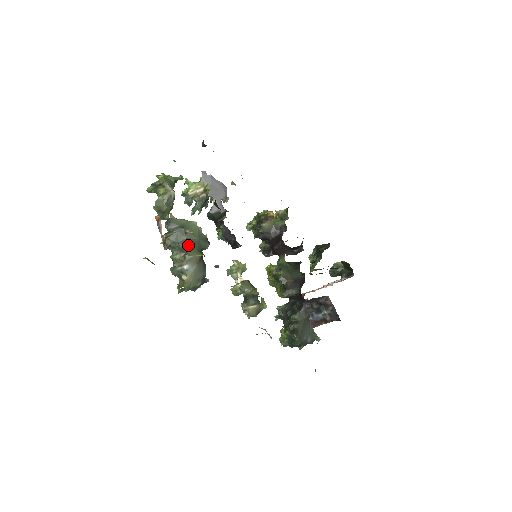
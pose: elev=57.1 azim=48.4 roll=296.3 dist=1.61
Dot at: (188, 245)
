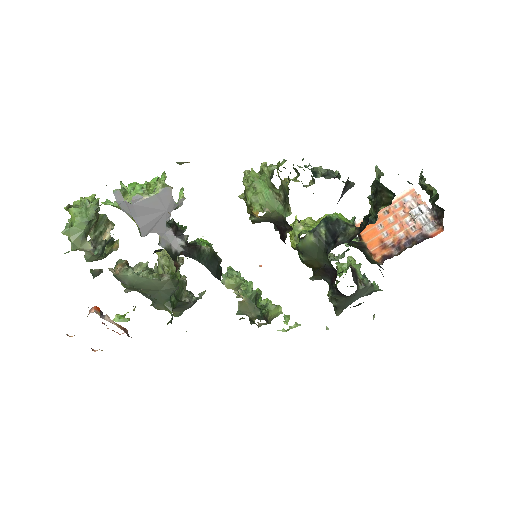
Dot at: (151, 298)
